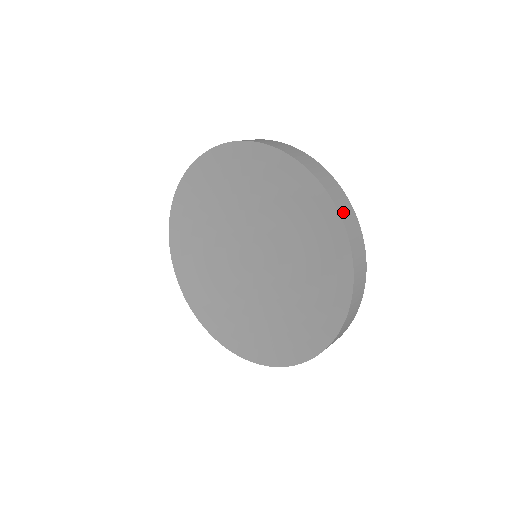
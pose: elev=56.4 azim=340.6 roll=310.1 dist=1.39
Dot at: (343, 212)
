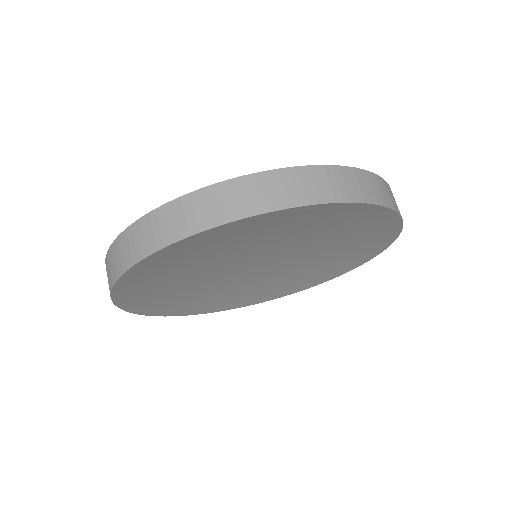
Dot at: (256, 204)
